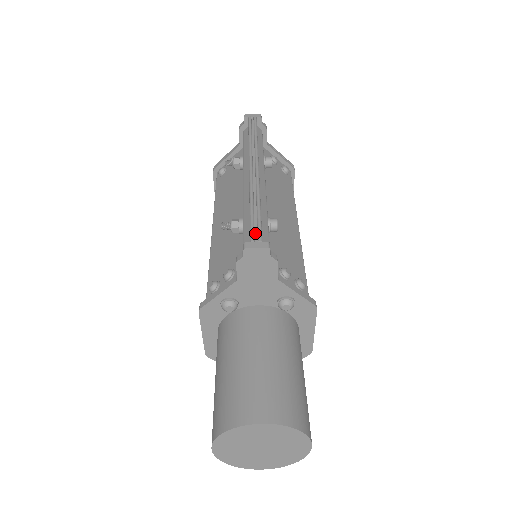
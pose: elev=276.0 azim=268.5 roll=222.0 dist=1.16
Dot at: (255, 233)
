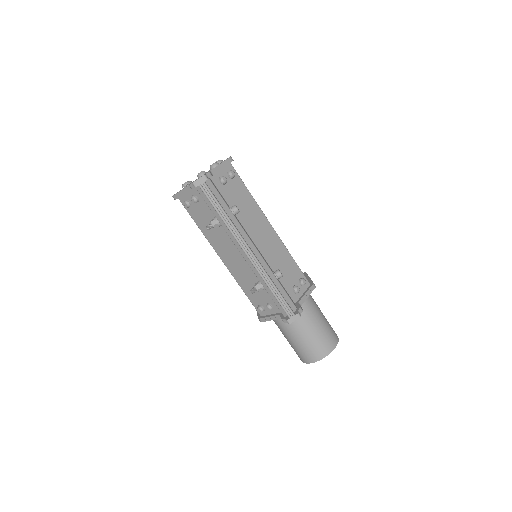
Dot at: (287, 311)
